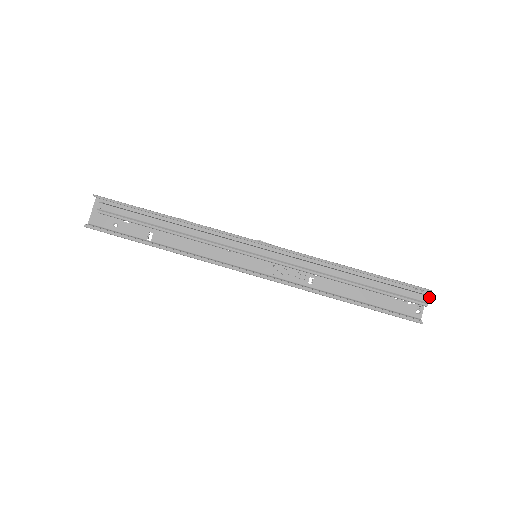
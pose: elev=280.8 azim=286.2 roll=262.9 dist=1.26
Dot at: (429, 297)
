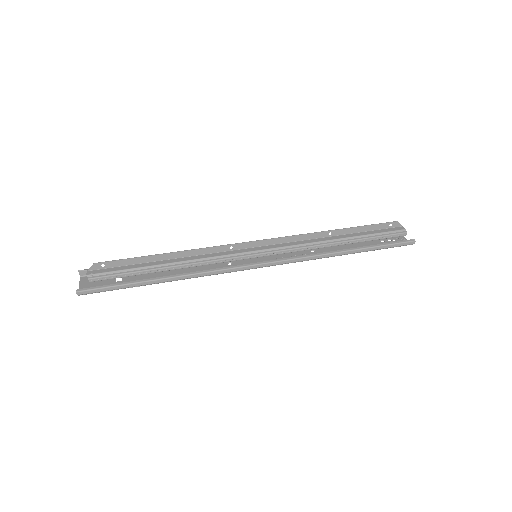
Dot at: (402, 227)
